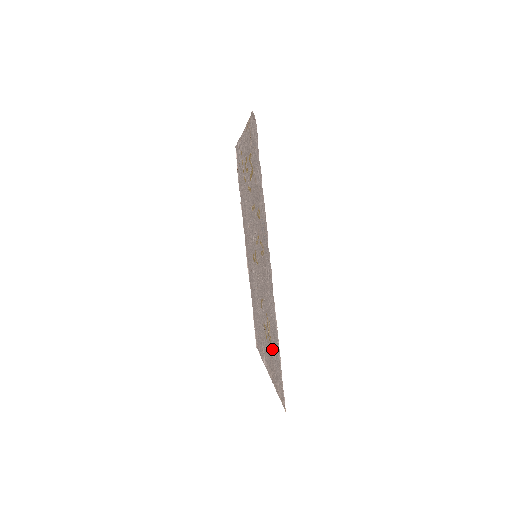
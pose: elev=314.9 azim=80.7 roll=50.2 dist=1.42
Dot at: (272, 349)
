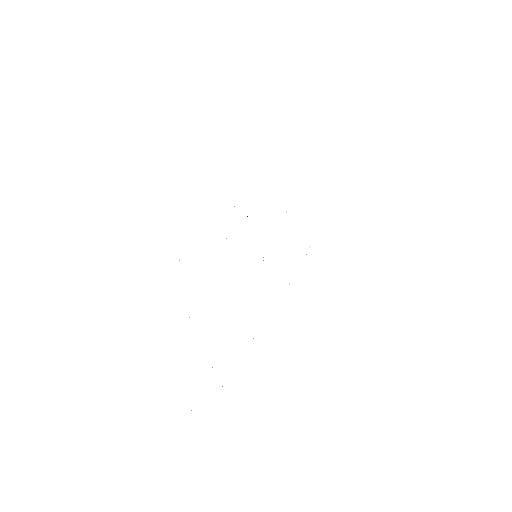
Dot at: occluded
